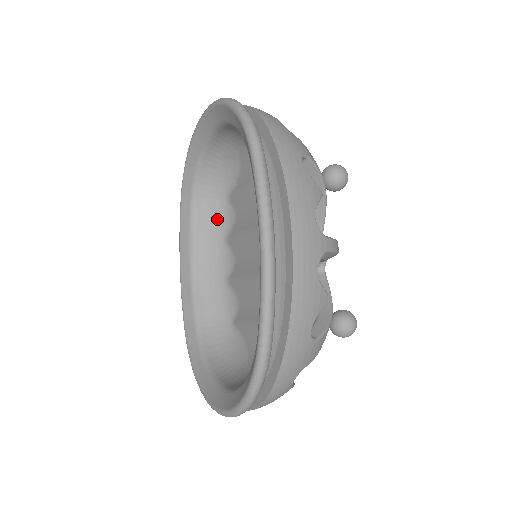
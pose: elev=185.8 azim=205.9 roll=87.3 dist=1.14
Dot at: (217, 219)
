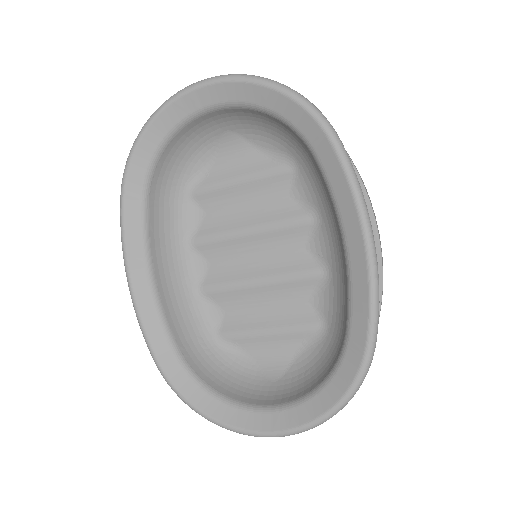
Dot at: (174, 218)
